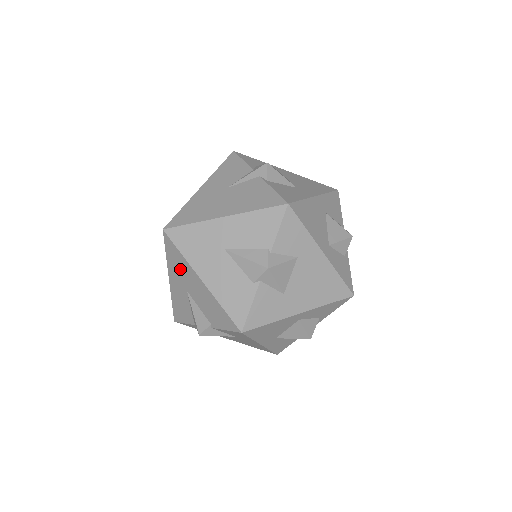
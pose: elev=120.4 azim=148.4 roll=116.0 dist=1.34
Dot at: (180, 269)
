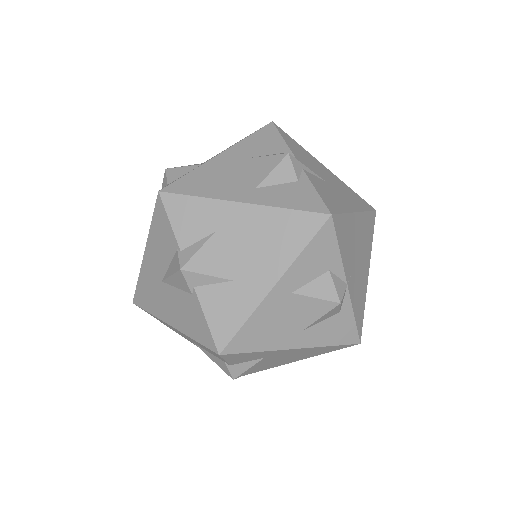
Dot at: occluded
